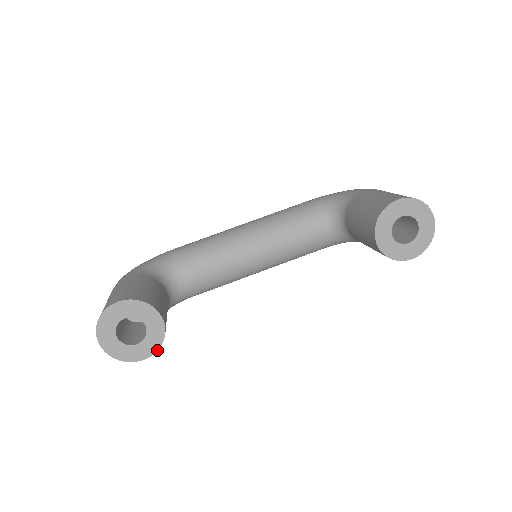
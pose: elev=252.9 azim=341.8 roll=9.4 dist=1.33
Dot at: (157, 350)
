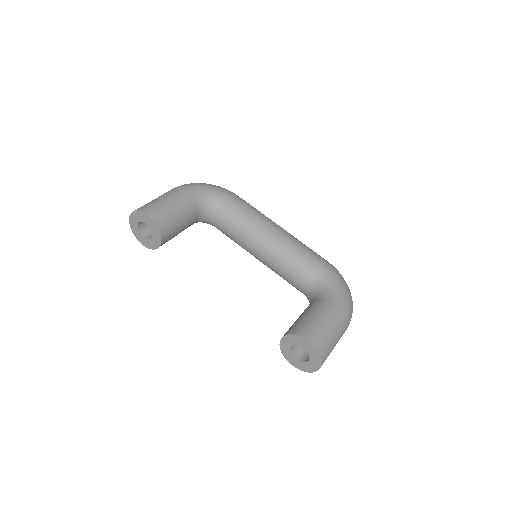
Dot at: occluded
